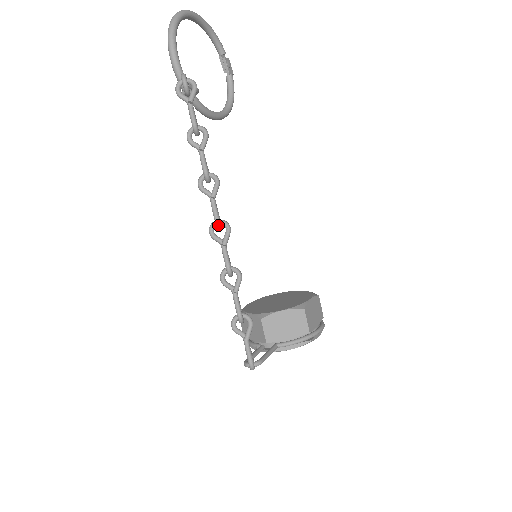
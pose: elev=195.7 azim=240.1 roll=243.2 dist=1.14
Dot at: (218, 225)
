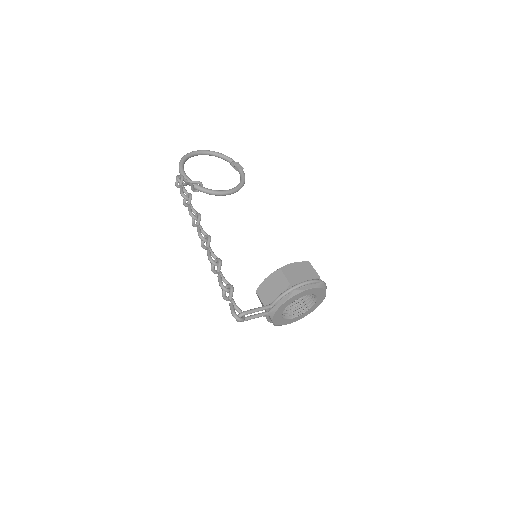
Dot at: (201, 238)
